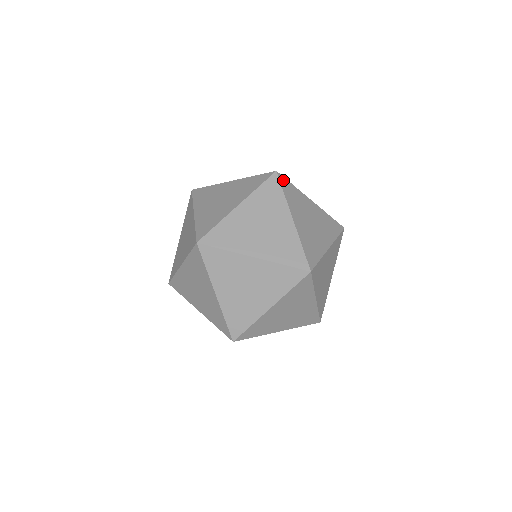
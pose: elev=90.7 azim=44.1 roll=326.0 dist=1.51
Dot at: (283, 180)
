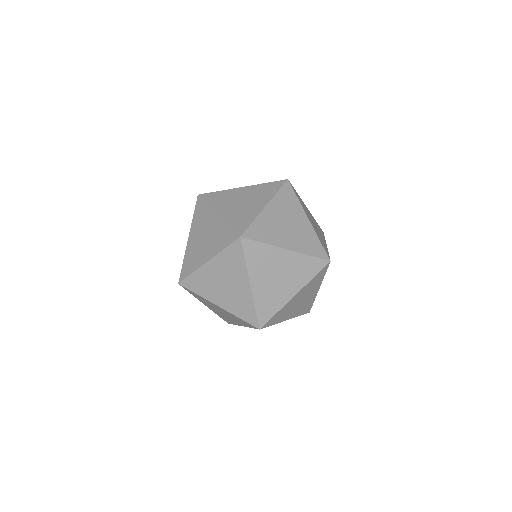
Dot at: (293, 187)
